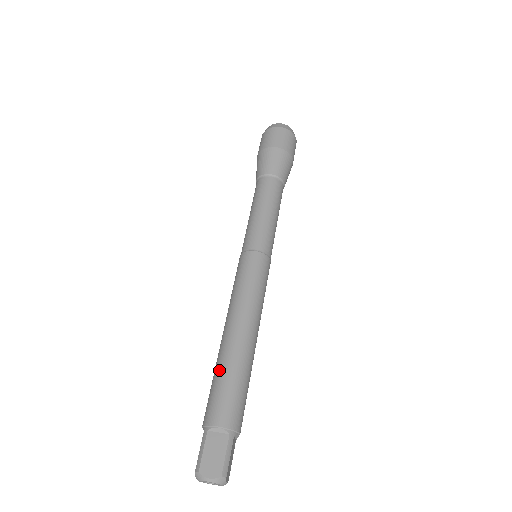
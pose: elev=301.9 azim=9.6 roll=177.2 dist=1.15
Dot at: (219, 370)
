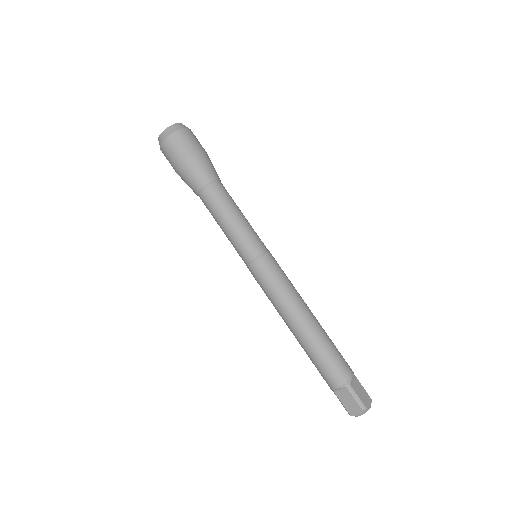
Dot at: (308, 356)
